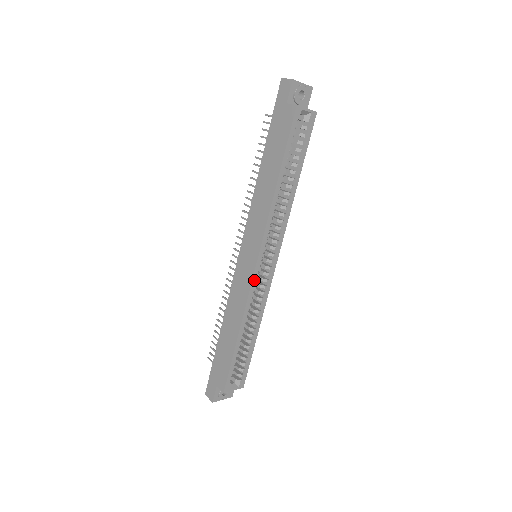
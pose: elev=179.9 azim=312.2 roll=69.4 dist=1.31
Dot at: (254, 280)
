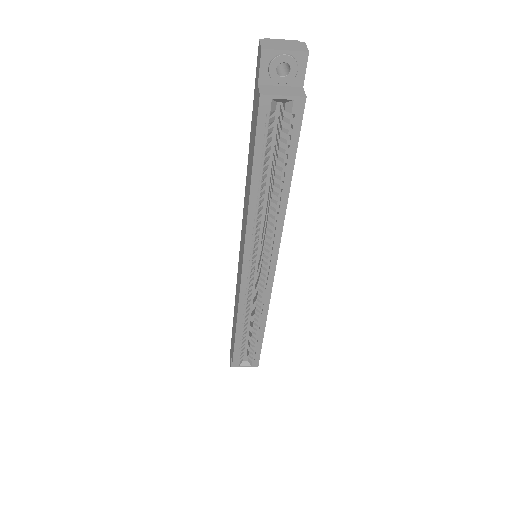
Dot at: (243, 285)
